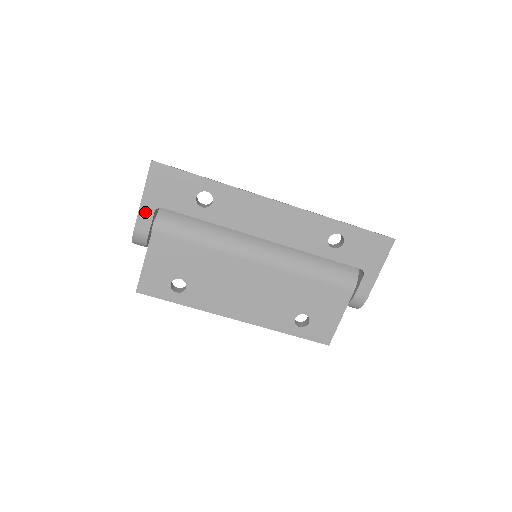
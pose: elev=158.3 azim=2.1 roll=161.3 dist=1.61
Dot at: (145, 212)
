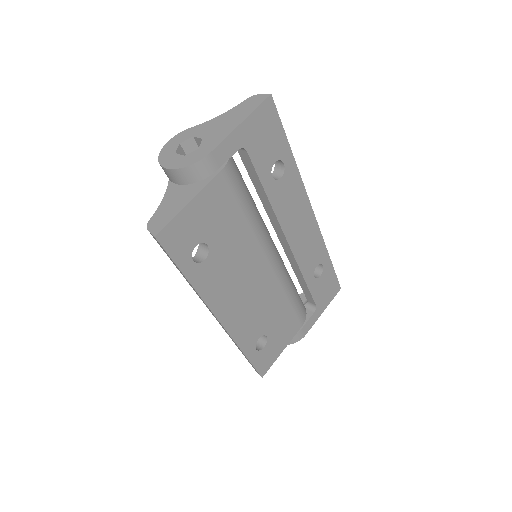
Dot at: (231, 143)
